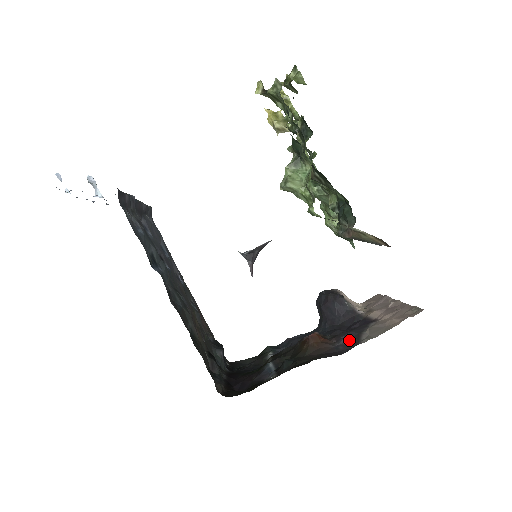
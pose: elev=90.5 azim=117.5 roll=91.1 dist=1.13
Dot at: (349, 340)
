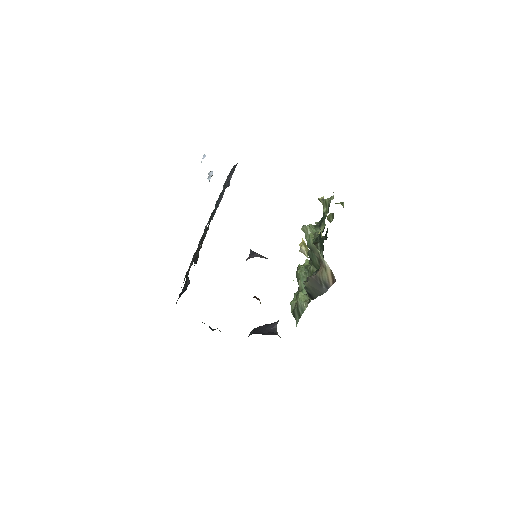
Dot at: occluded
